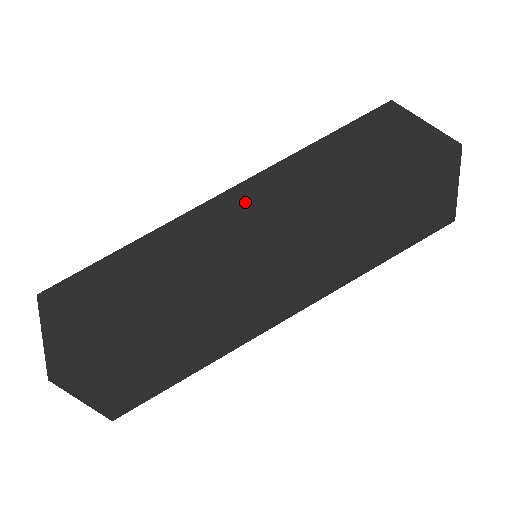
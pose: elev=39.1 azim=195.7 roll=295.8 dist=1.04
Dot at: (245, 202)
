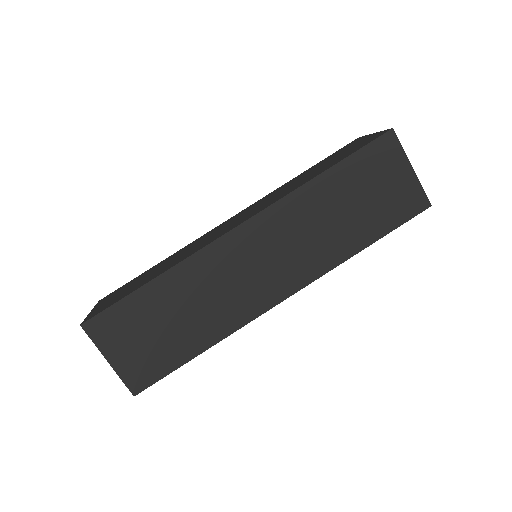
Dot at: (242, 213)
